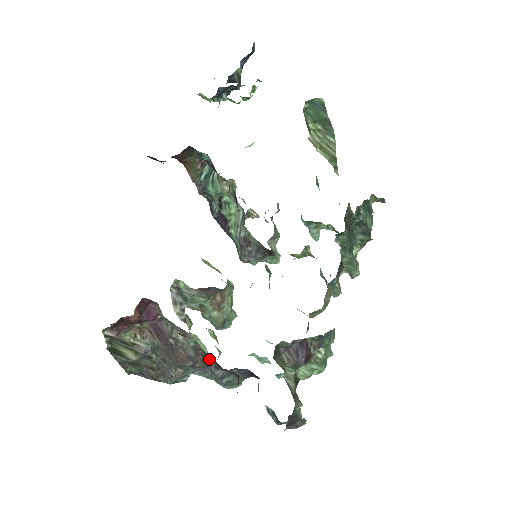
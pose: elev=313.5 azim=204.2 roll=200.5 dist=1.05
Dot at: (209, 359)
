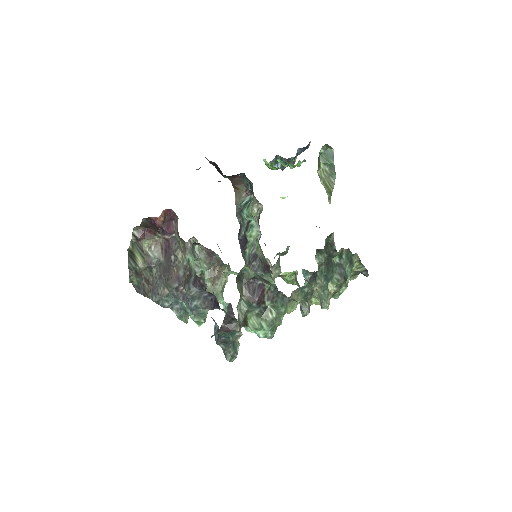
Dot at: (192, 275)
